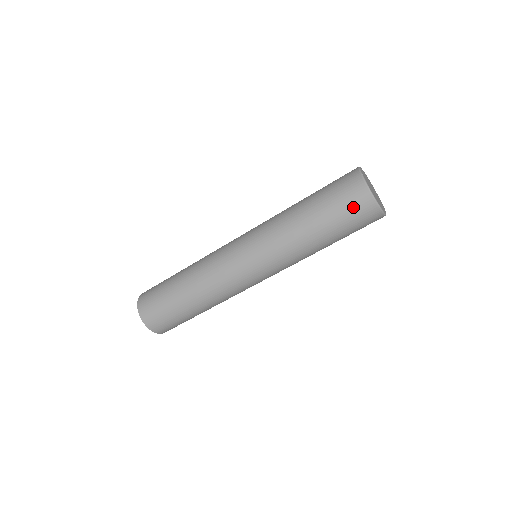
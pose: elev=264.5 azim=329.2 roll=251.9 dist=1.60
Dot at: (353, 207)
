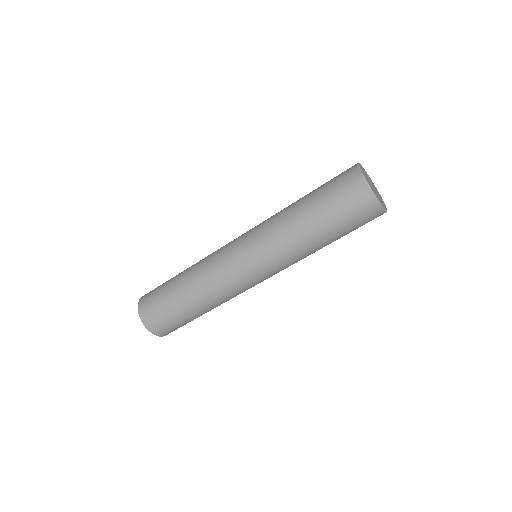
Dot at: (358, 212)
